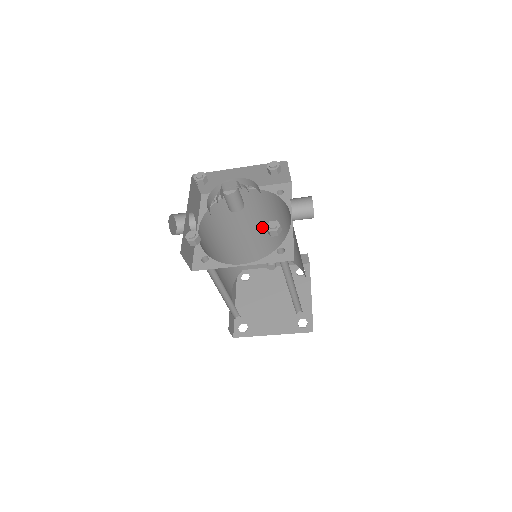
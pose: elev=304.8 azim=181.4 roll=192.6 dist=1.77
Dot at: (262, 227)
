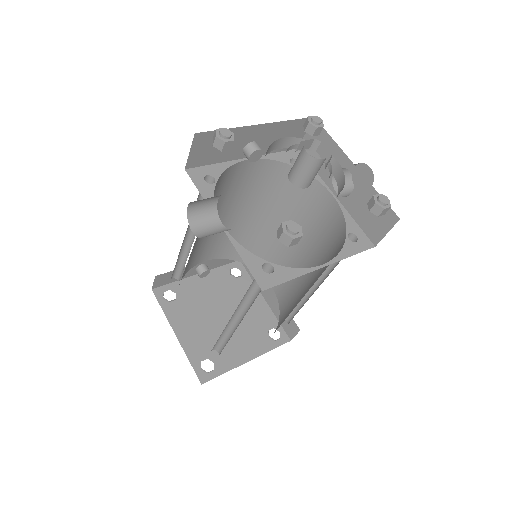
Dot at: (227, 217)
